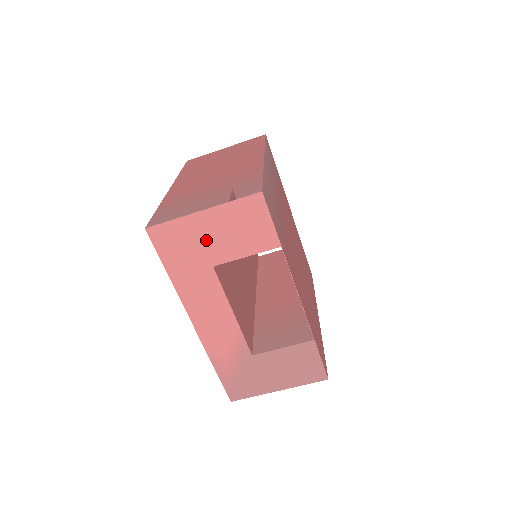
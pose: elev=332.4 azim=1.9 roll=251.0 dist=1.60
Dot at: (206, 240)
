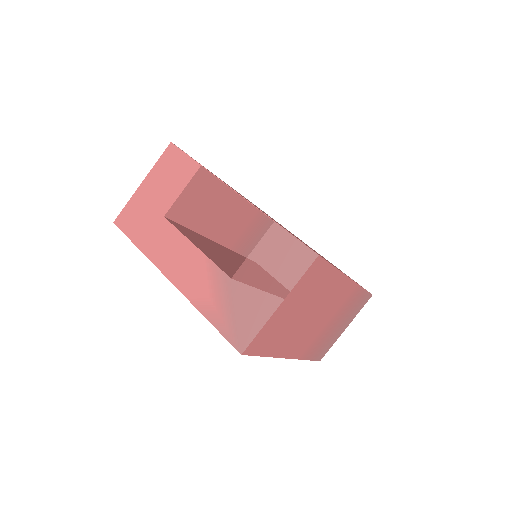
Dot at: (152, 201)
